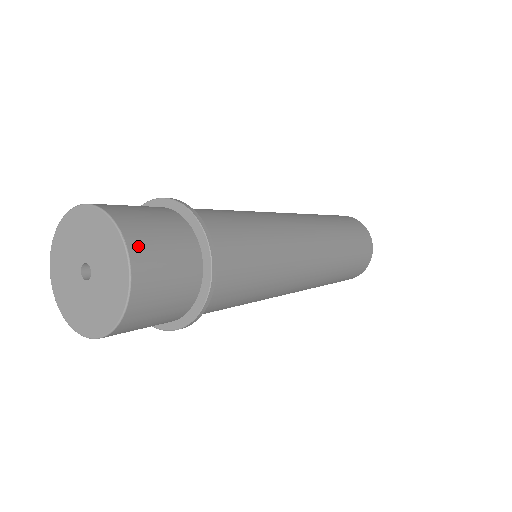
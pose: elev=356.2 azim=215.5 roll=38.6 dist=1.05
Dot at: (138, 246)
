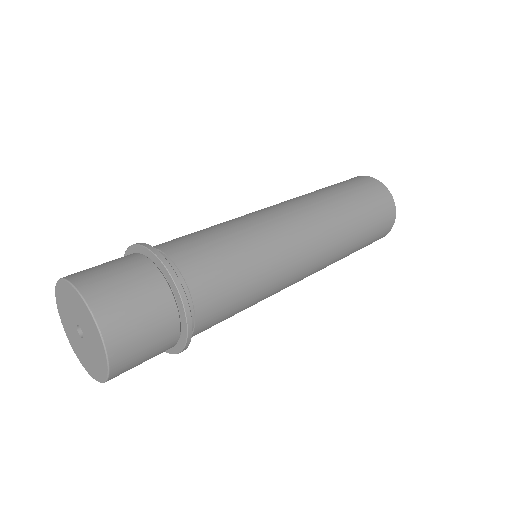
Dot at: (114, 333)
